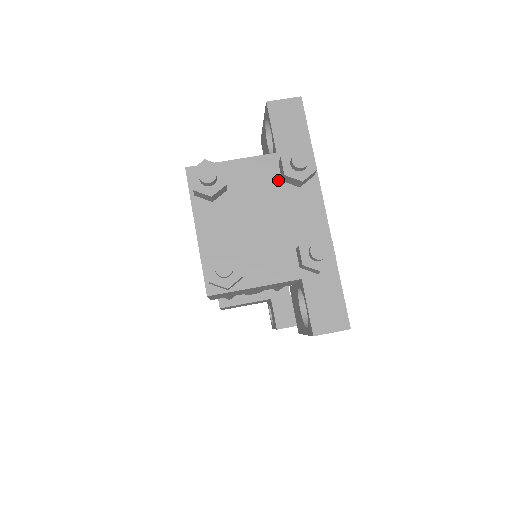
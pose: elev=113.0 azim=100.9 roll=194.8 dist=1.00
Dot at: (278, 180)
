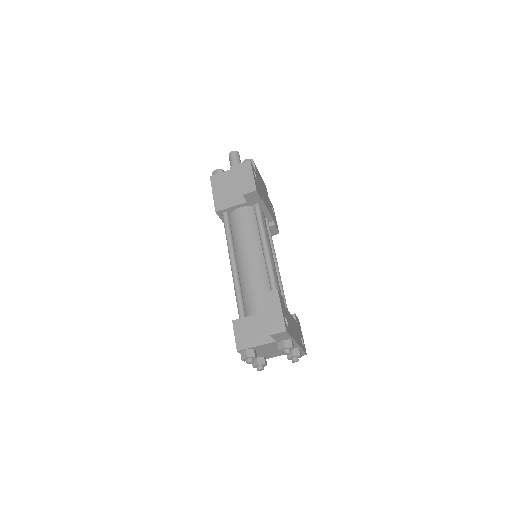
Dot at: (277, 345)
